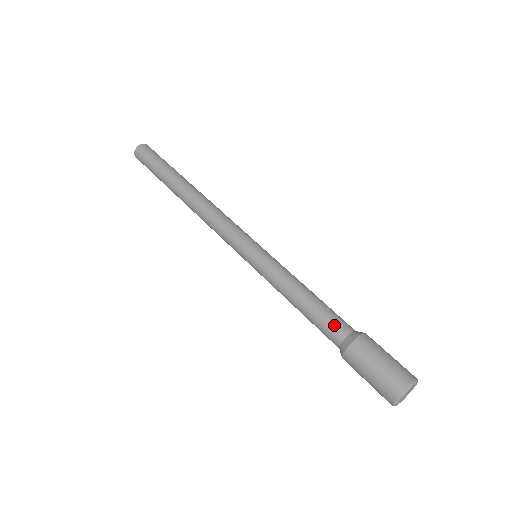
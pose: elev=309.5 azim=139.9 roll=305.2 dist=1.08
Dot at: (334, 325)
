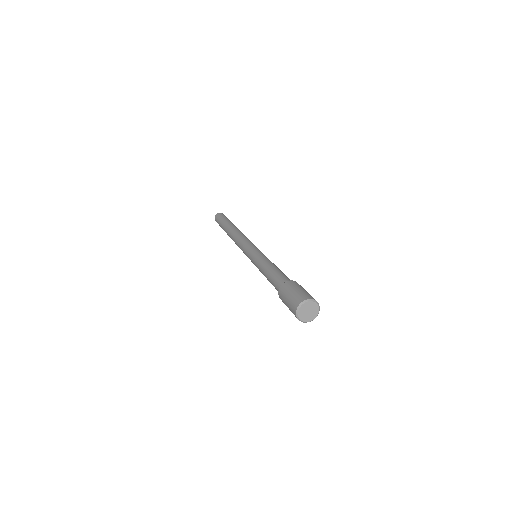
Dot at: (285, 277)
